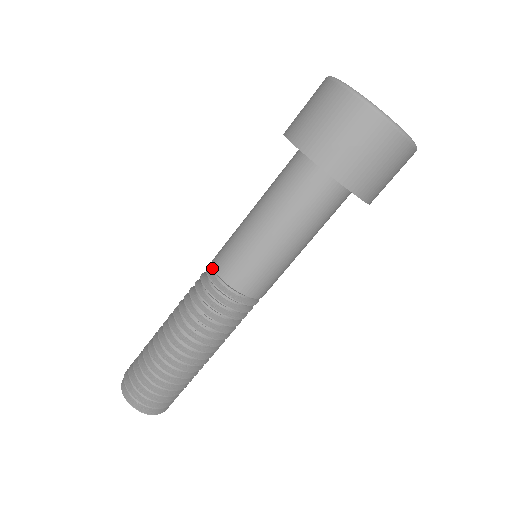
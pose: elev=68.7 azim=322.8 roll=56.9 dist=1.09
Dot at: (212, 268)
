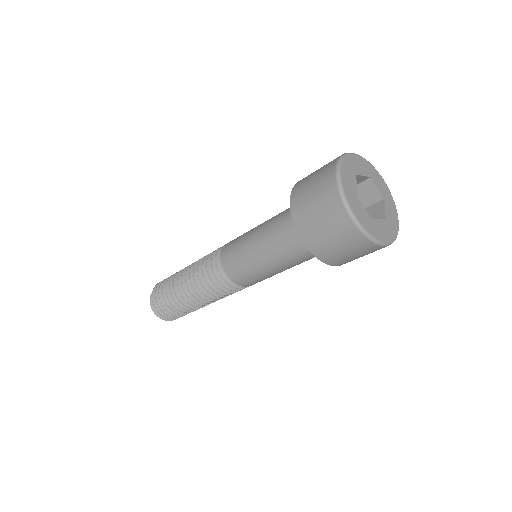
Dot at: occluded
